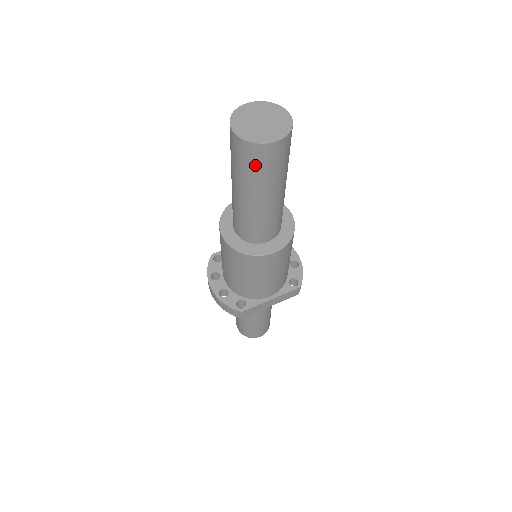
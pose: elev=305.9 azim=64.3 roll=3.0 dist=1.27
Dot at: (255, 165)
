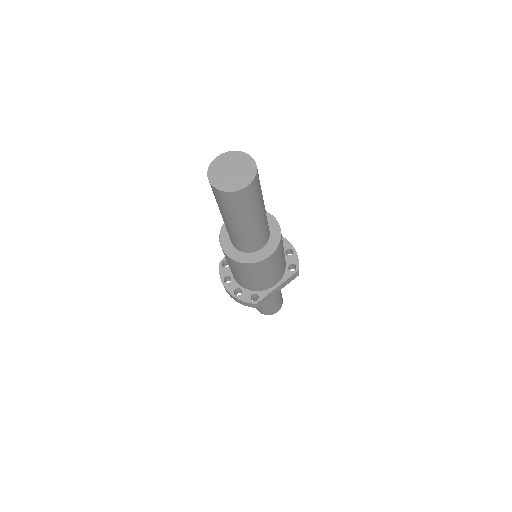
Dot at: (236, 205)
